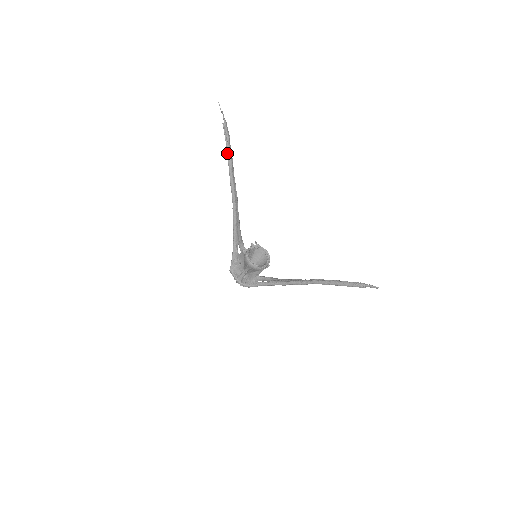
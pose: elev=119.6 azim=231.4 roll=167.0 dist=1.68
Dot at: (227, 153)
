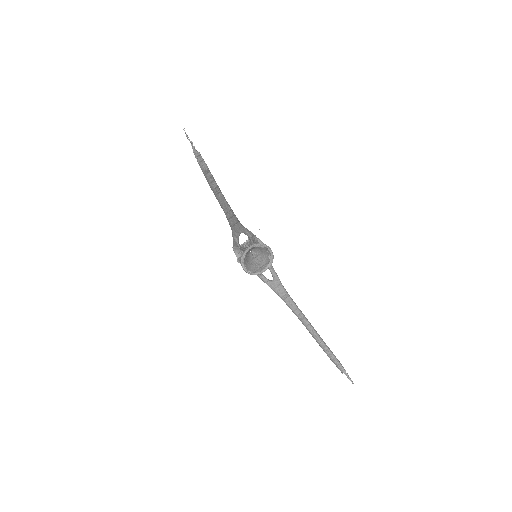
Dot at: occluded
